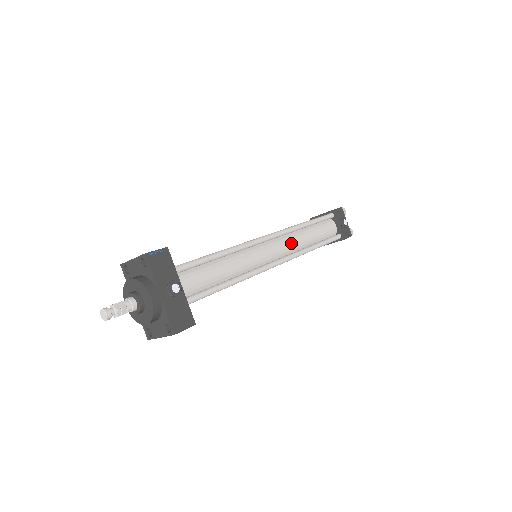
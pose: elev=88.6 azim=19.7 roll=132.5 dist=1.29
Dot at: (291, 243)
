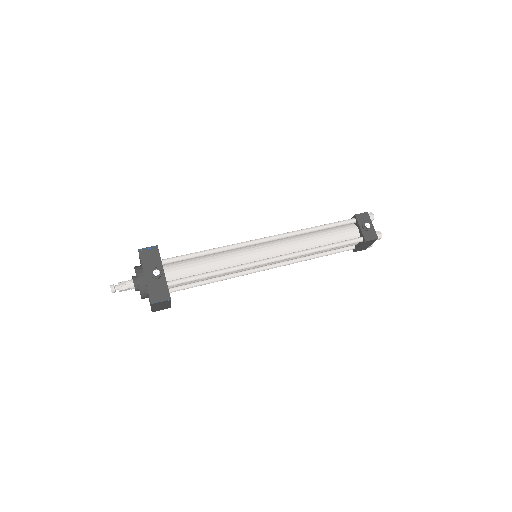
Dot at: (291, 245)
